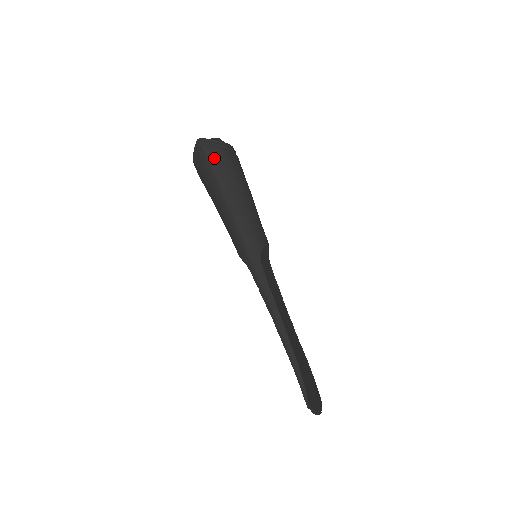
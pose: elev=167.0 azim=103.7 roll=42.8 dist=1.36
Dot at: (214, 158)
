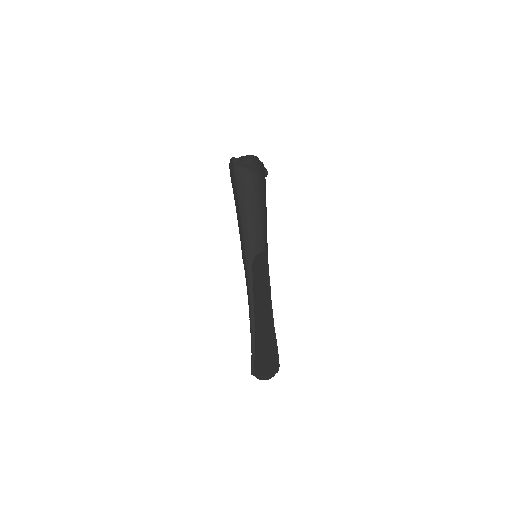
Dot at: (239, 176)
